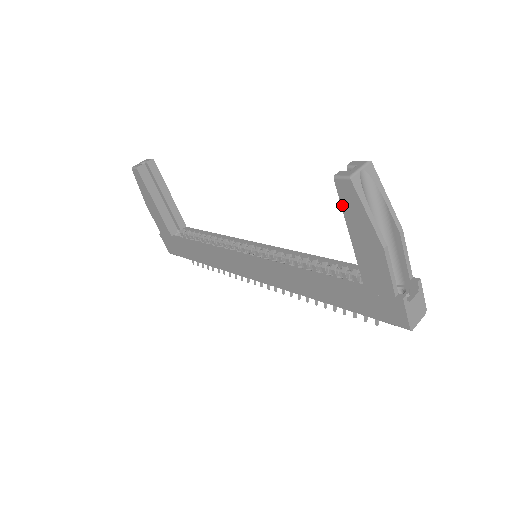
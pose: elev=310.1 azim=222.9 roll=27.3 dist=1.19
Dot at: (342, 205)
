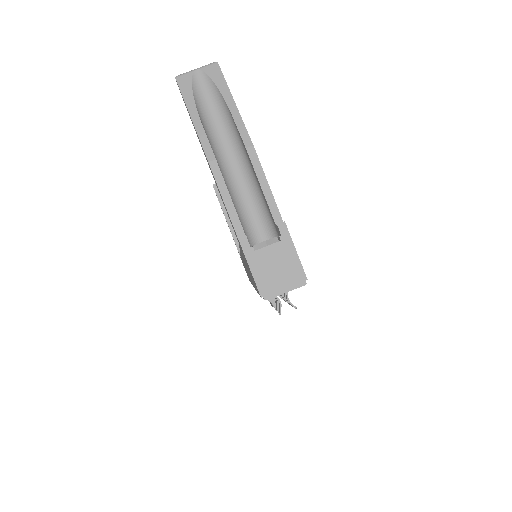
Dot at: occluded
